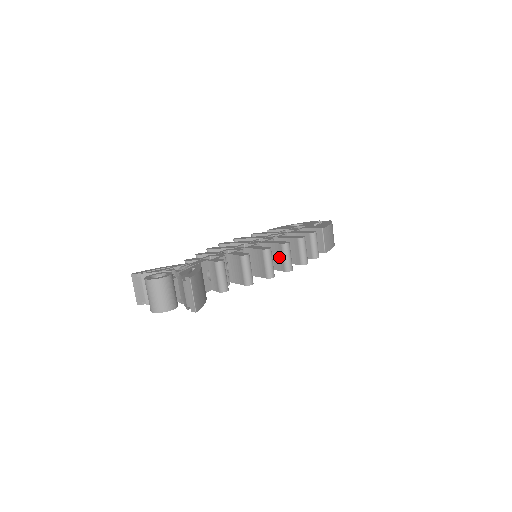
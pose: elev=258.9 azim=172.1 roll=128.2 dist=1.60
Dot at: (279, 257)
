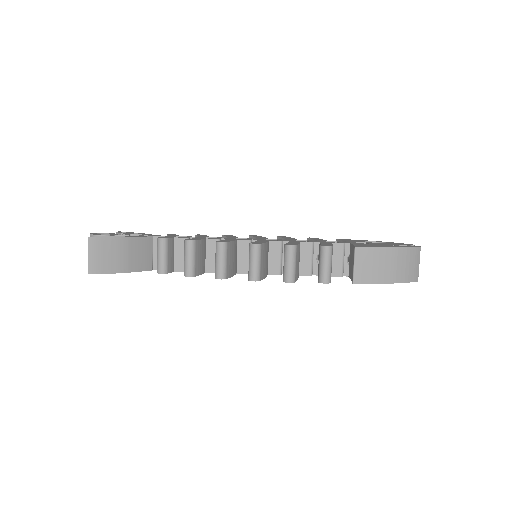
Dot at: occluded
